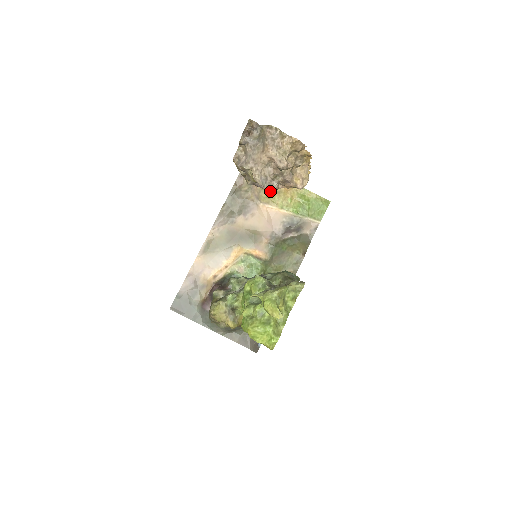
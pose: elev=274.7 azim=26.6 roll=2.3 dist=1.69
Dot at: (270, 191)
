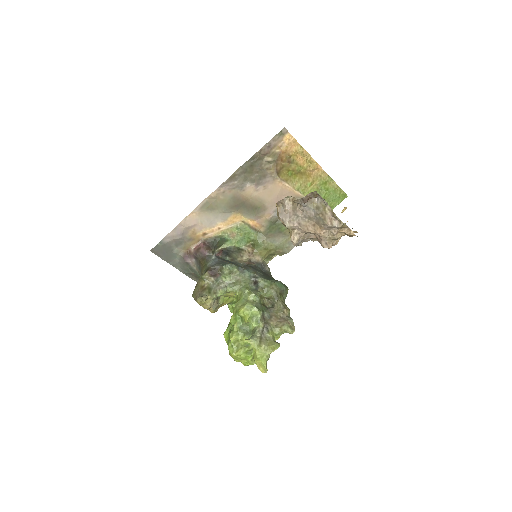
Dot at: (294, 170)
